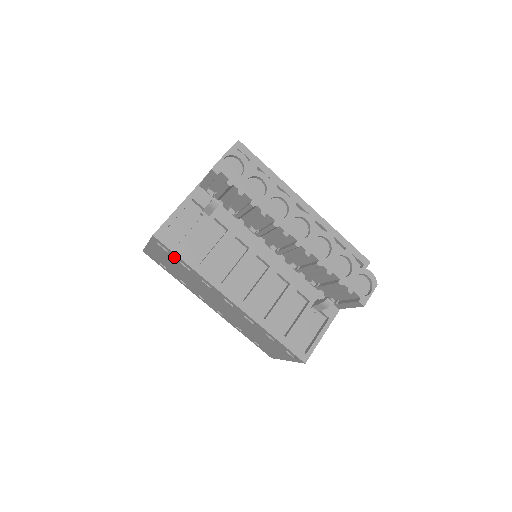
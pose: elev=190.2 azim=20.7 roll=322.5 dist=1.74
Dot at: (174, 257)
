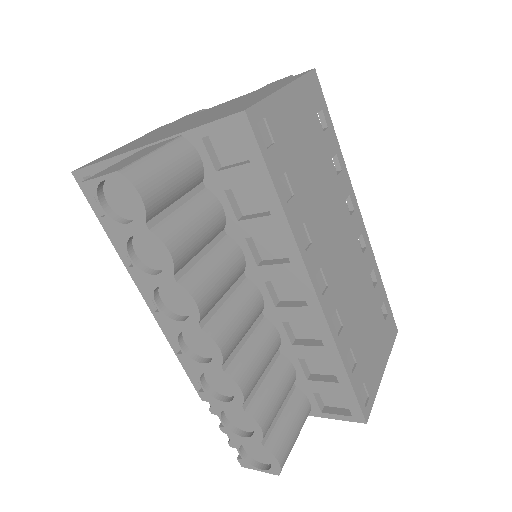
Dot at: occluded
